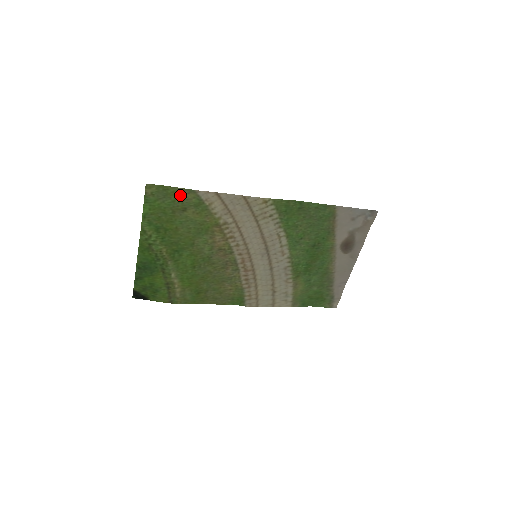
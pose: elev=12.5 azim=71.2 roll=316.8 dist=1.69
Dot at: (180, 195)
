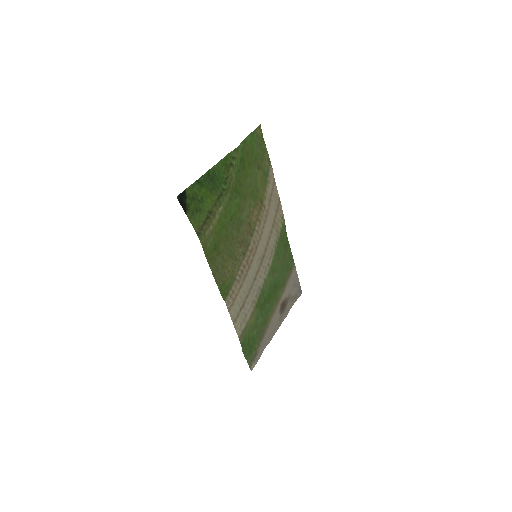
Dot at: (264, 156)
